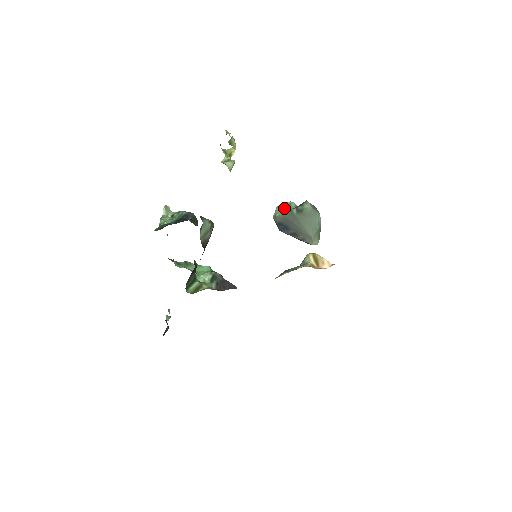
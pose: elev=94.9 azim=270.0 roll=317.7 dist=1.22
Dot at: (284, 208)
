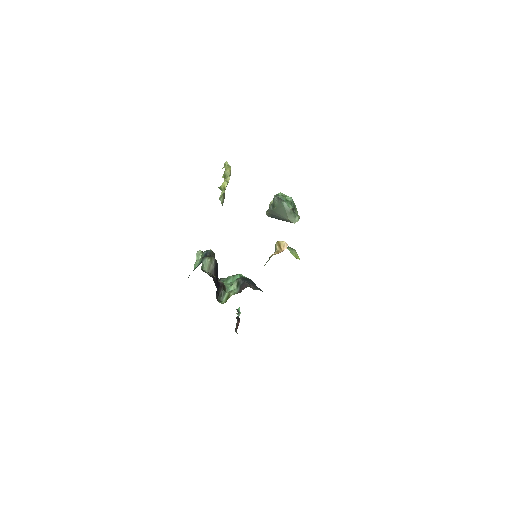
Dot at: occluded
